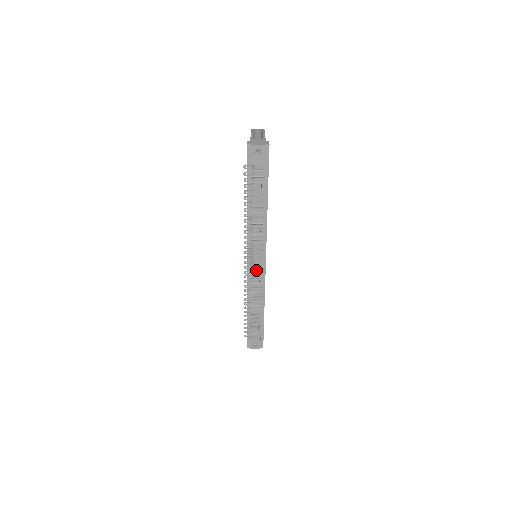
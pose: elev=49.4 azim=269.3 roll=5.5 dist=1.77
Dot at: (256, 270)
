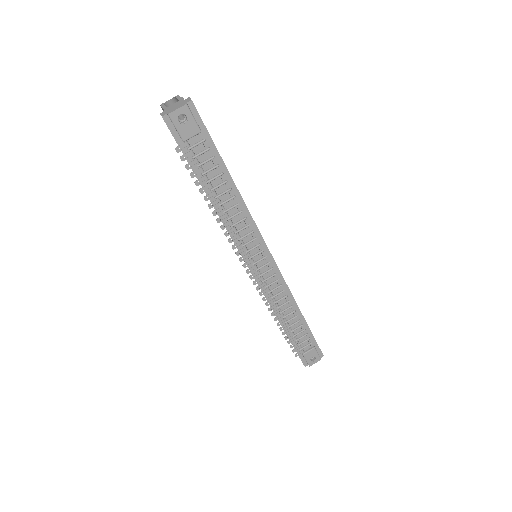
Dot at: (266, 273)
